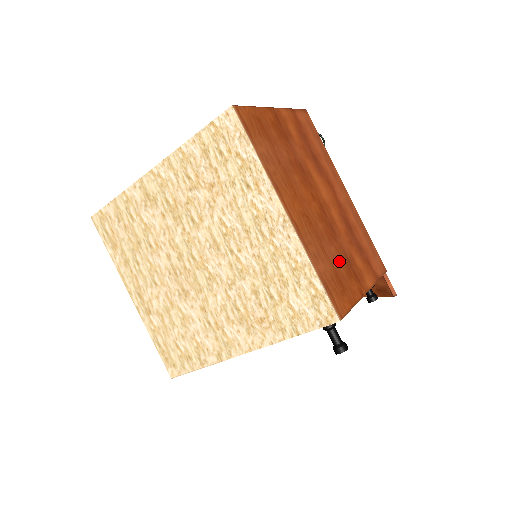
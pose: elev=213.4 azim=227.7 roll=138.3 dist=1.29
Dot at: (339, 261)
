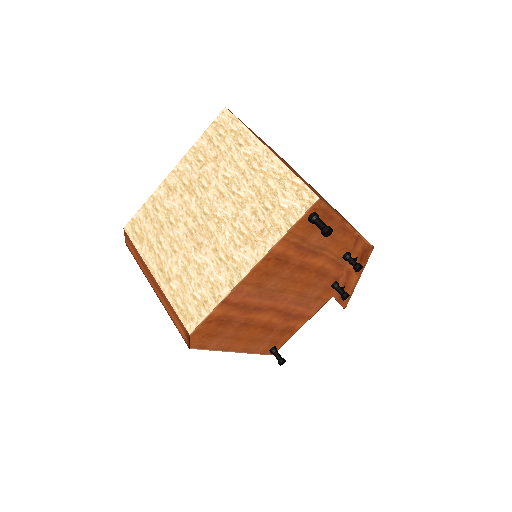
Dot at: (314, 191)
